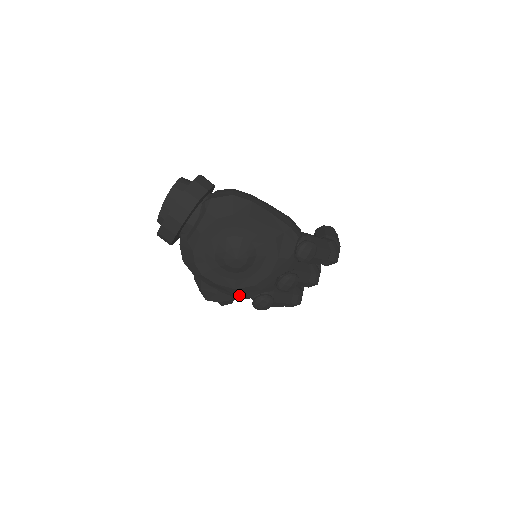
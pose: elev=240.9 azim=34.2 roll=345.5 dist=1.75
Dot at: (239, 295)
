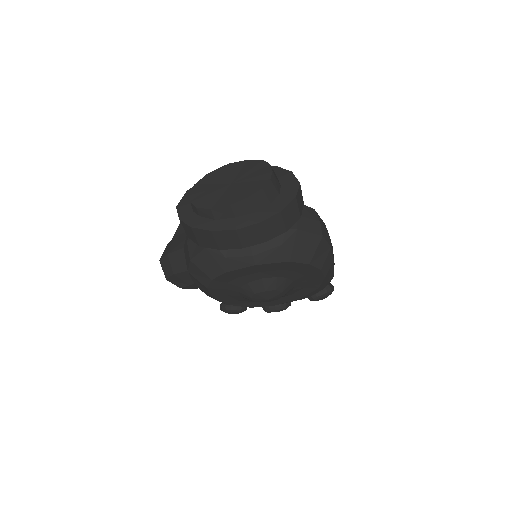
Dot at: occluded
